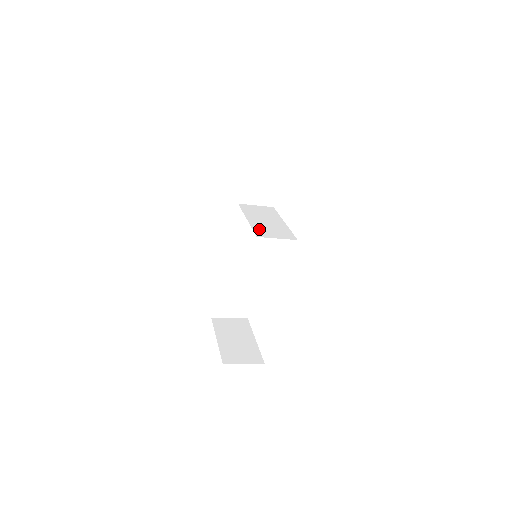
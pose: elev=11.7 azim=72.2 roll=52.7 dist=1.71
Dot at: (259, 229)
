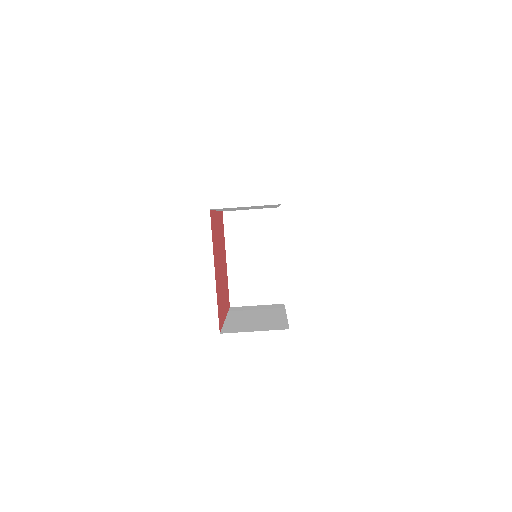
Dot at: occluded
